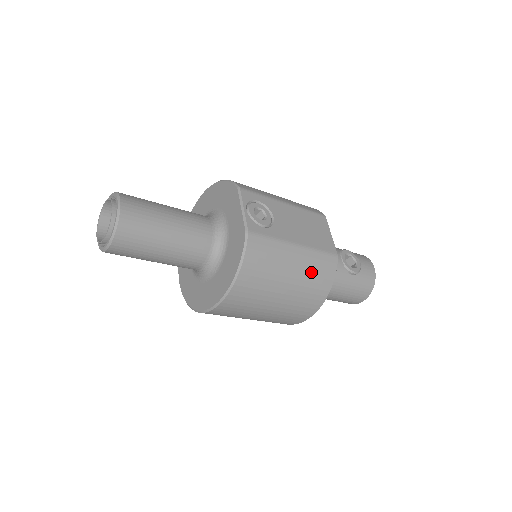
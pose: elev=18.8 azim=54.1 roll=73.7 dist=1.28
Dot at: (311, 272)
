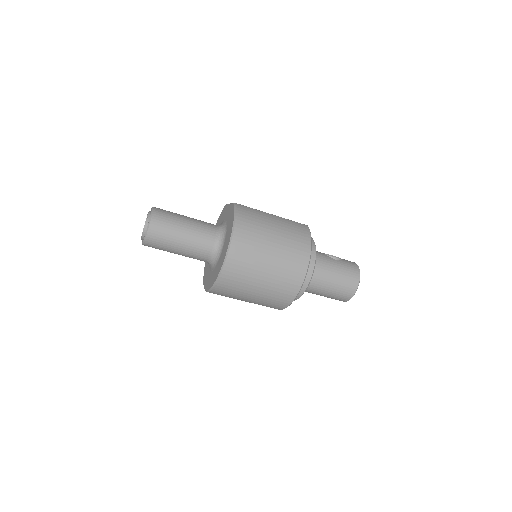
Dot at: (290, 227)
